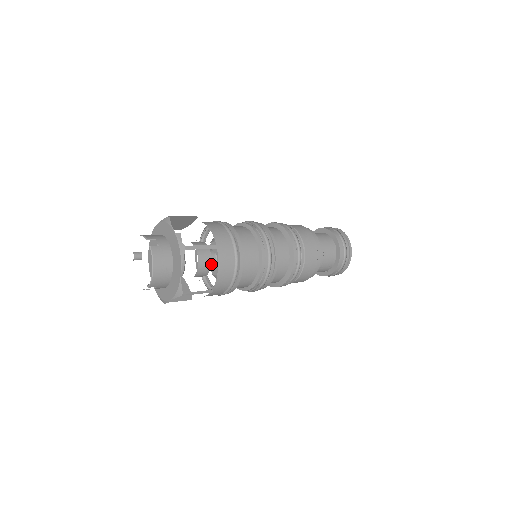
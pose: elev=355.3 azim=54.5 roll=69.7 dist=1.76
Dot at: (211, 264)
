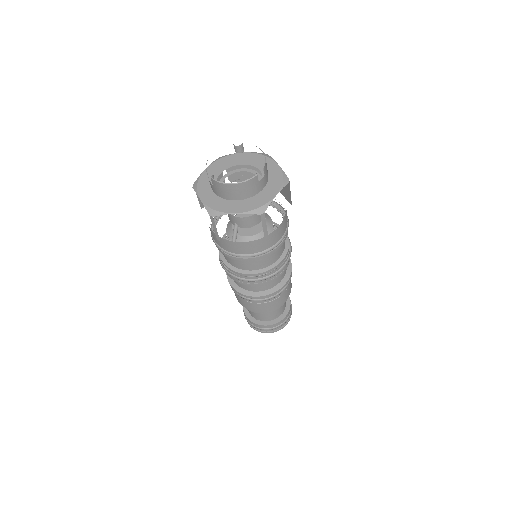
Dot at: occluded
